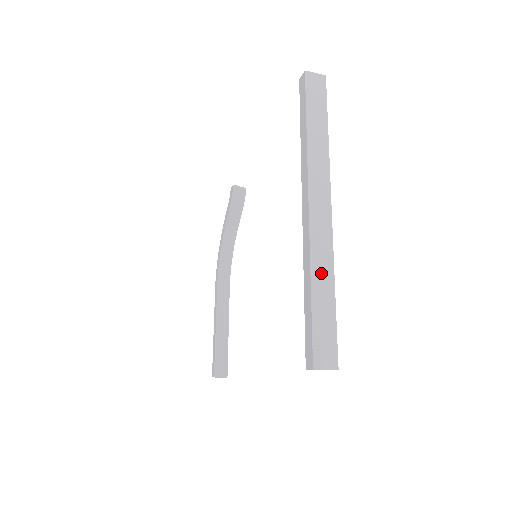
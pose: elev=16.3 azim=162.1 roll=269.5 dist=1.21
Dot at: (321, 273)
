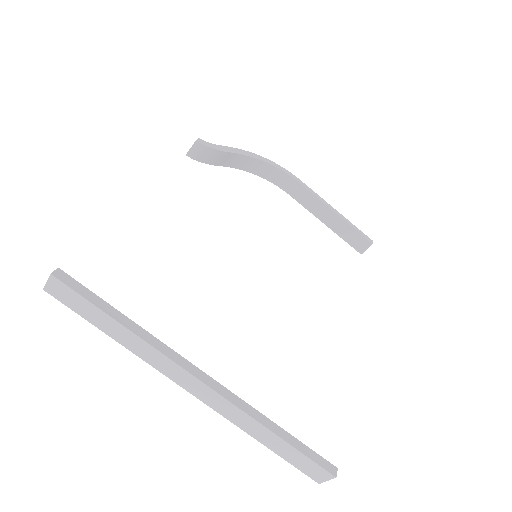
Dot at: (254, 430)
